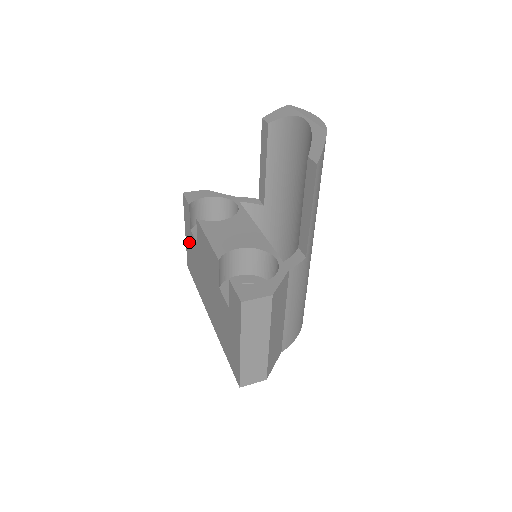
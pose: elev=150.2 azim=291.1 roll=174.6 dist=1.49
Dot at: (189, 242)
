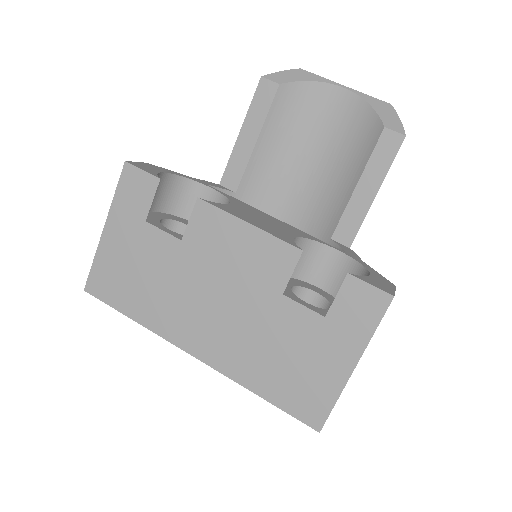
Dot at: (124, 243)
